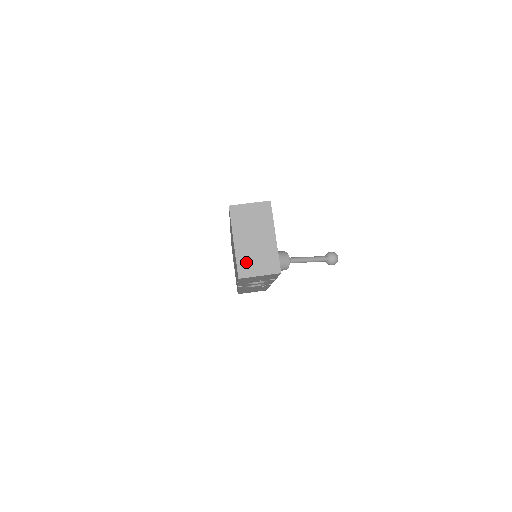
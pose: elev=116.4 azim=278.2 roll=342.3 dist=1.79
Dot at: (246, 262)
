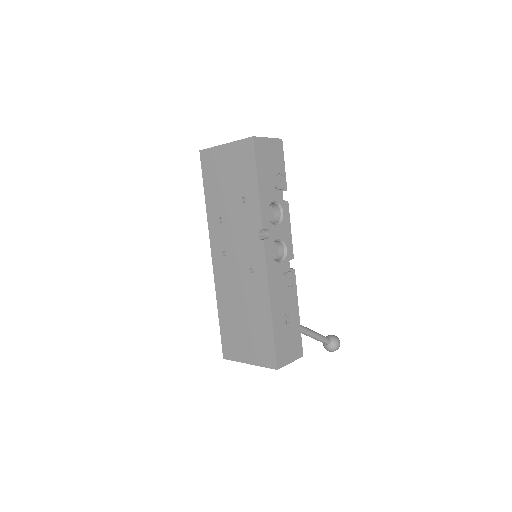
Dot at: occluded
